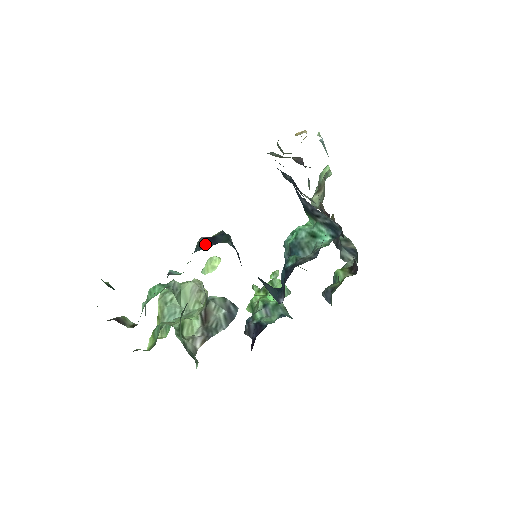
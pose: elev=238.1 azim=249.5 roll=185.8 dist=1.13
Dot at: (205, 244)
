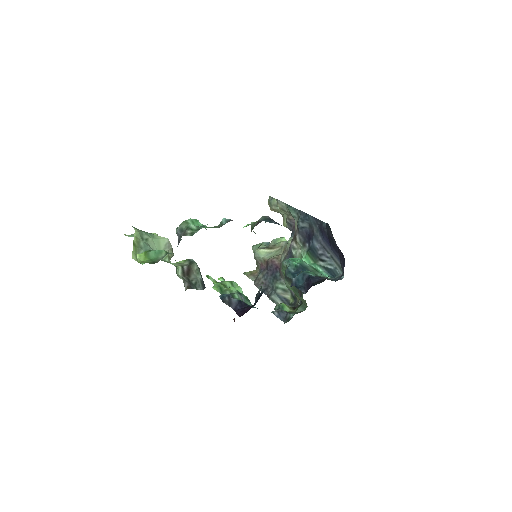
Dot at: (275, 222)
